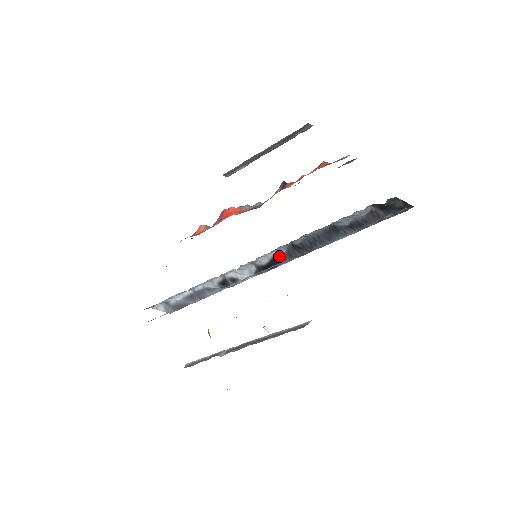
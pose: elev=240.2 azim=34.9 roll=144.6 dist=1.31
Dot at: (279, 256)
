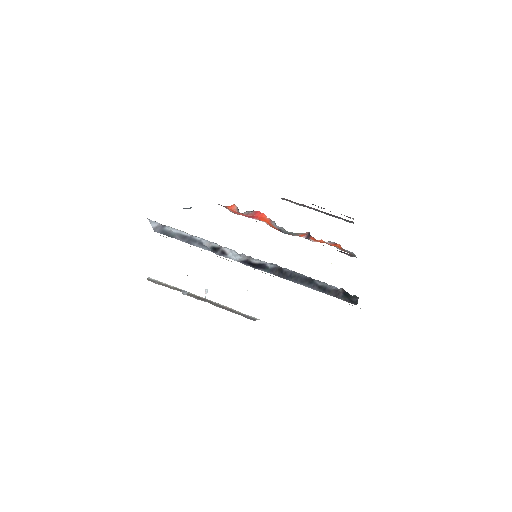
Dot at: (266, 266)
